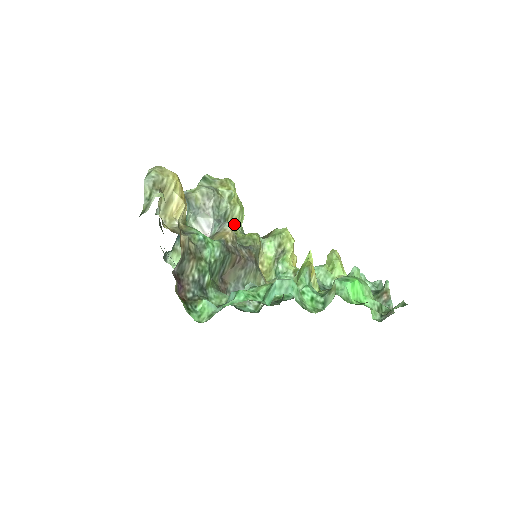
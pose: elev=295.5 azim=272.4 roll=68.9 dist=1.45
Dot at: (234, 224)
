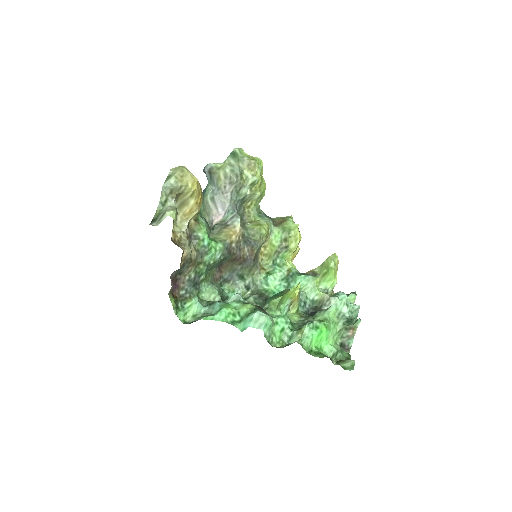
Dot at: (250, 205)
